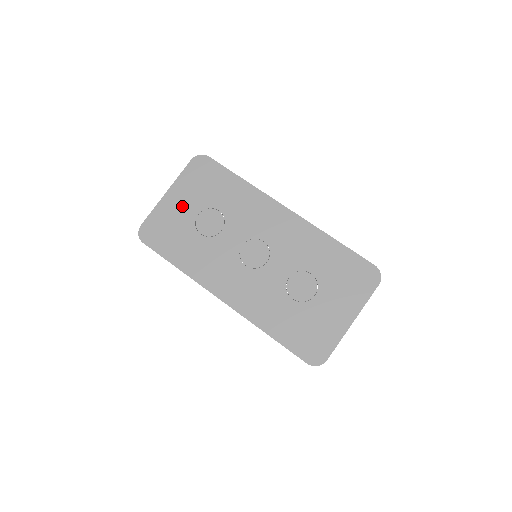
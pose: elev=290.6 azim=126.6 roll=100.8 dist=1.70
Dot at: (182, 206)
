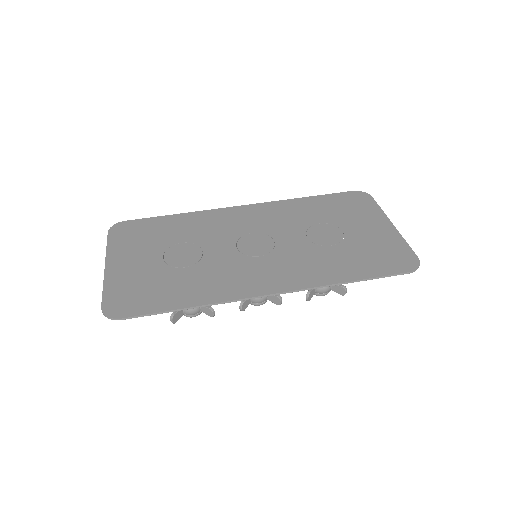
Dot at: (137, 263)
